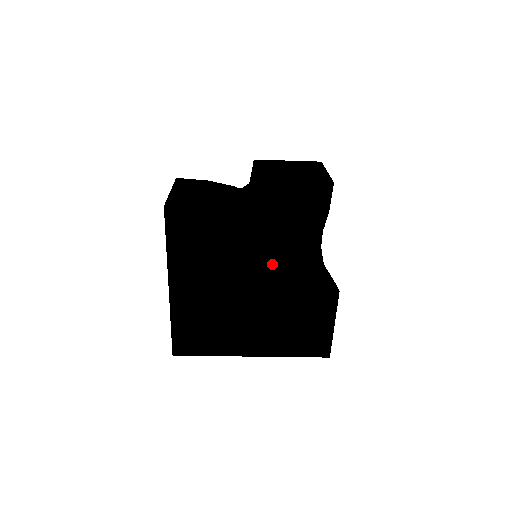
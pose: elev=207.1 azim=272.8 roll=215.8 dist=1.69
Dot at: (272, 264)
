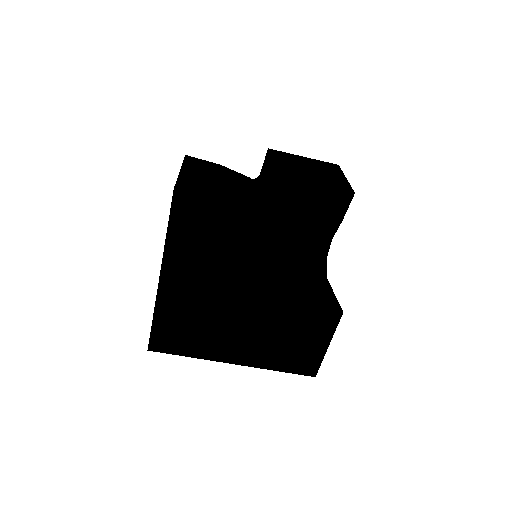
Dot at: (279, 273)
